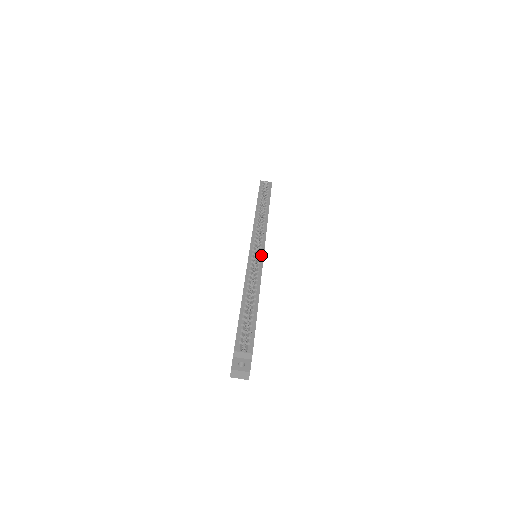
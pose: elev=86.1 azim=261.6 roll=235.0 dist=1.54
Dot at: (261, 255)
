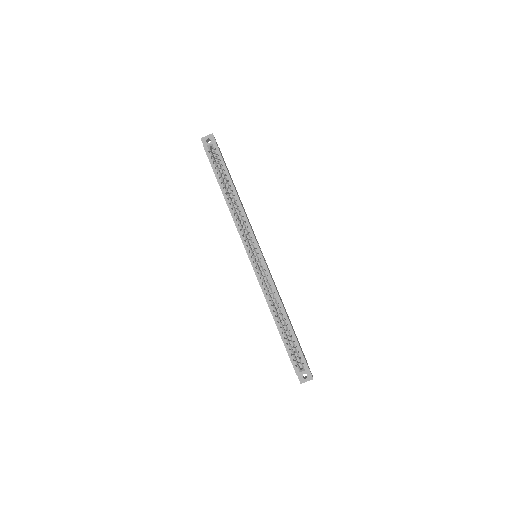
Dot at: occluded
